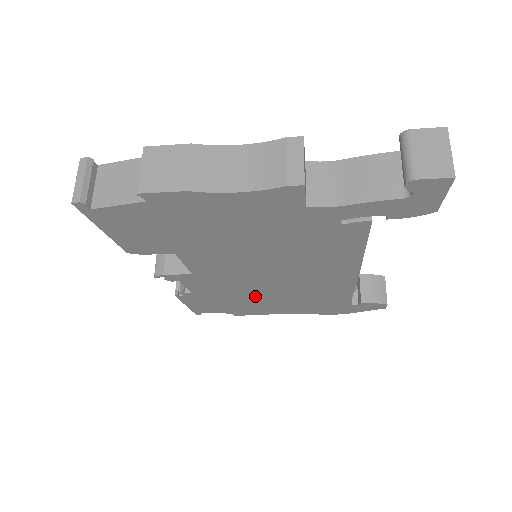
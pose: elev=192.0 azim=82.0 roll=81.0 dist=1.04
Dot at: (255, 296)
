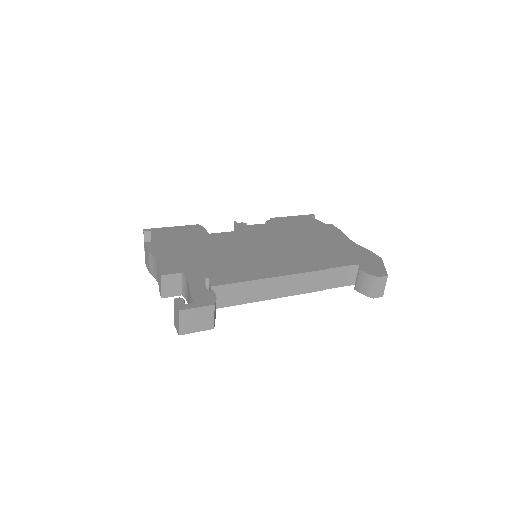
Dot at: occluded
